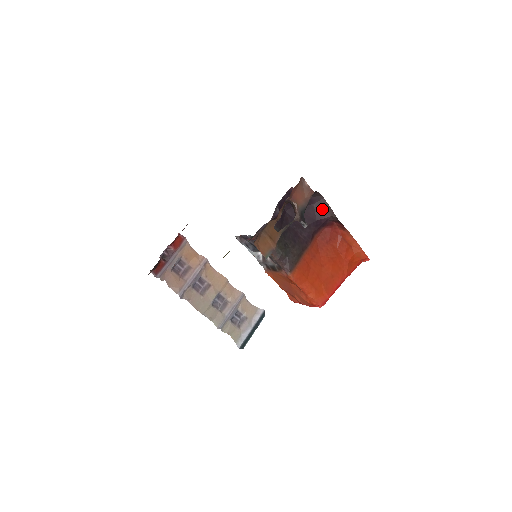
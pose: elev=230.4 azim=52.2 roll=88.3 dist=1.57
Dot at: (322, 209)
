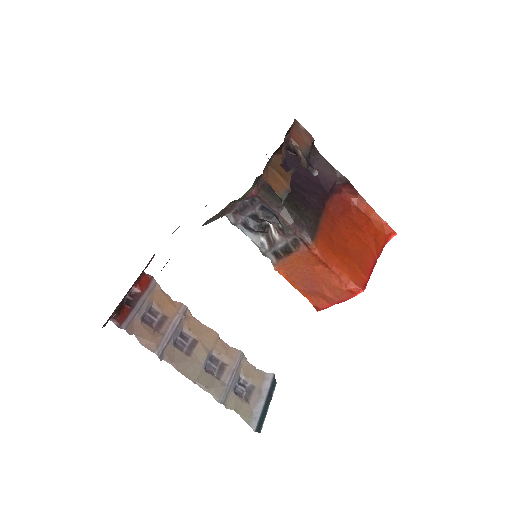
Dot at: (325, 171)
